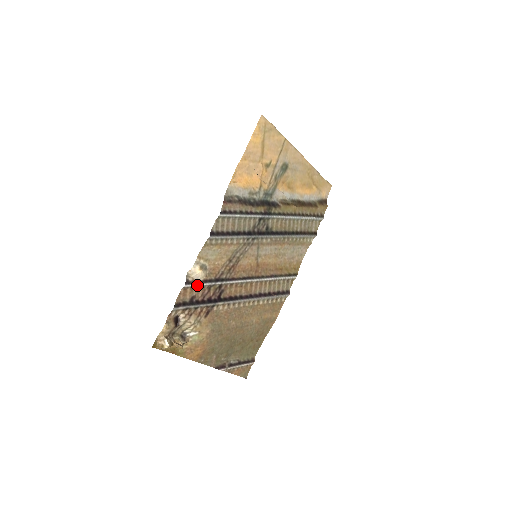
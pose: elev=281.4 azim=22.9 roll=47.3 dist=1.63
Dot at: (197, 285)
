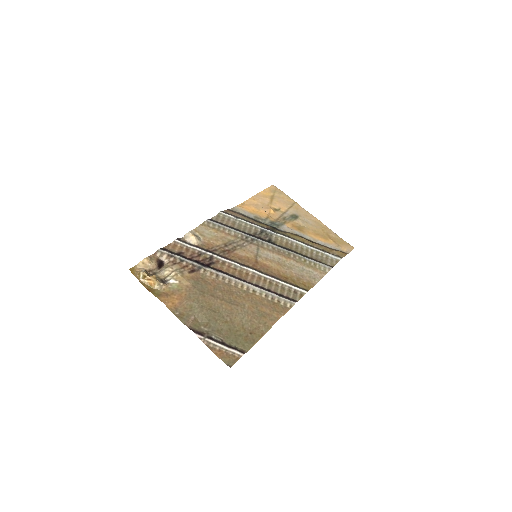
Dot at: (188, 246)
